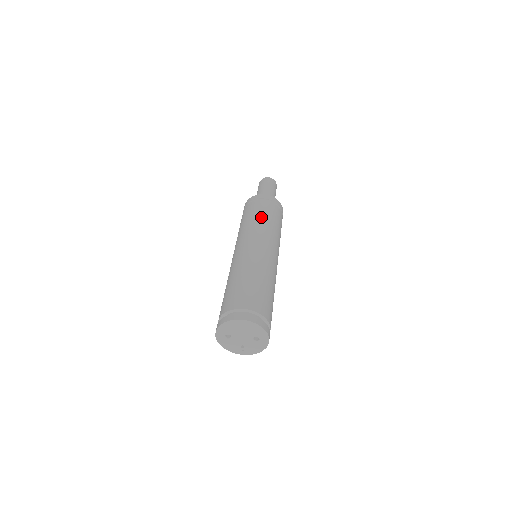
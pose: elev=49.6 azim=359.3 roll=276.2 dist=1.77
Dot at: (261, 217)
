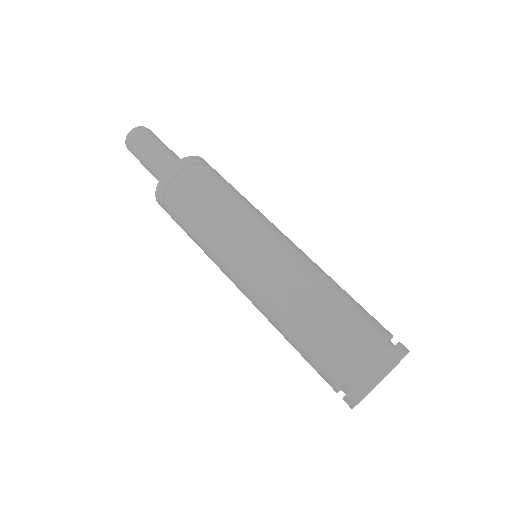
Dot at: (229, 195)
